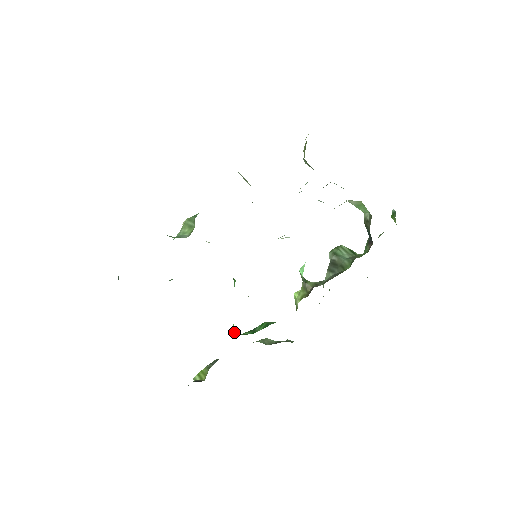
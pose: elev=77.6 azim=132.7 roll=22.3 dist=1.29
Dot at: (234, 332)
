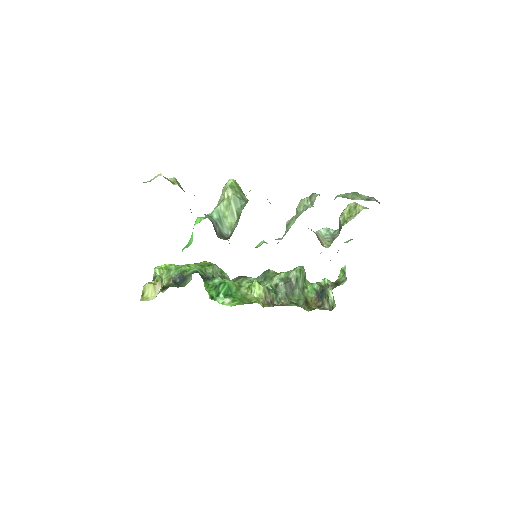
Dot at: (209, 295)
